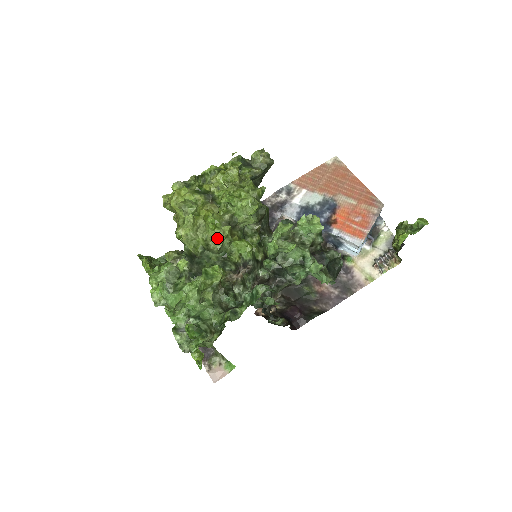
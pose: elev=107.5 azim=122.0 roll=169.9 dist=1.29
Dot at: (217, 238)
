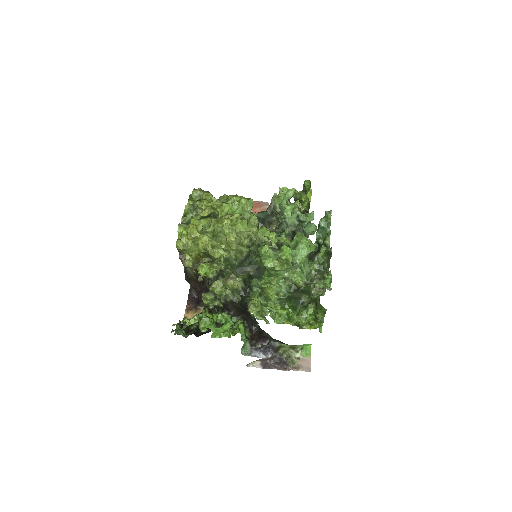
Dot at: (253, 229)
